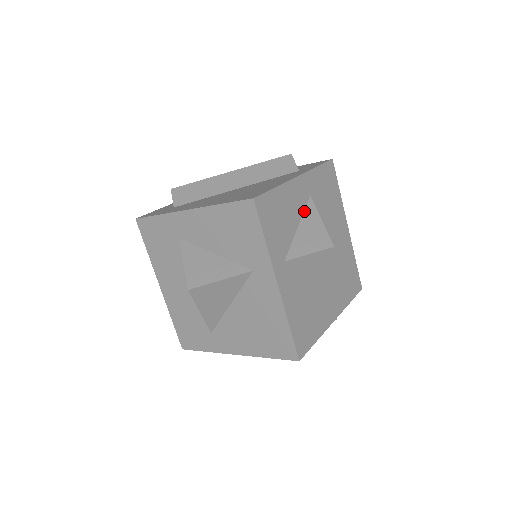
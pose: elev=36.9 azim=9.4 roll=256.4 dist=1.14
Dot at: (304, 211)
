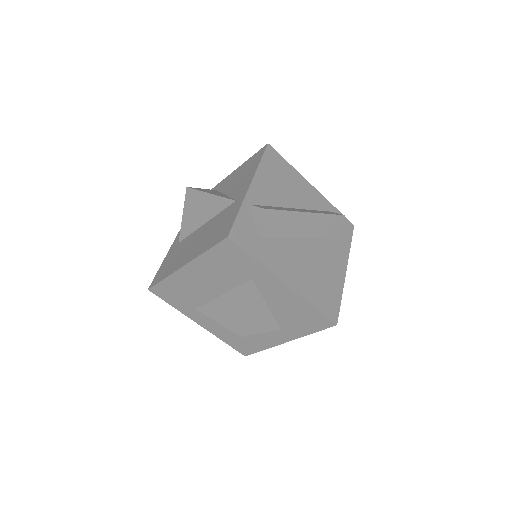
Dot at: occluded
